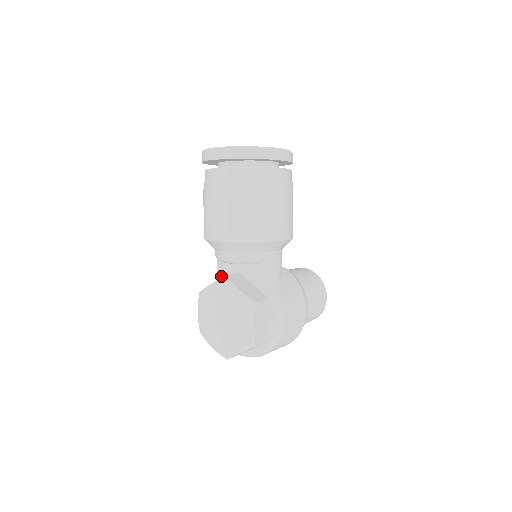
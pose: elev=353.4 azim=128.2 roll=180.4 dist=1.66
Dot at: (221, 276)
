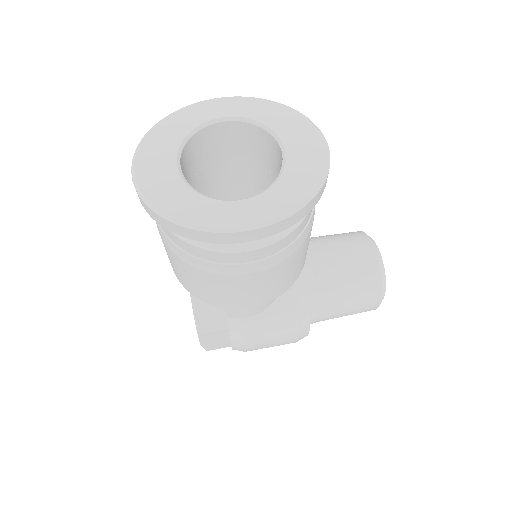
Dot at: occluded
